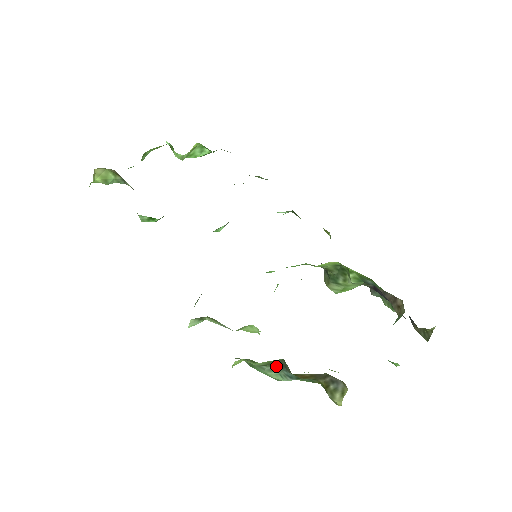
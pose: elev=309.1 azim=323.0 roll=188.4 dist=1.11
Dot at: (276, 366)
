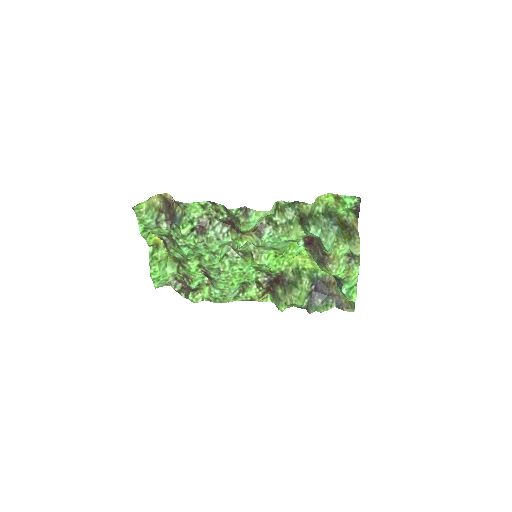
Dot at: (327, 217)
